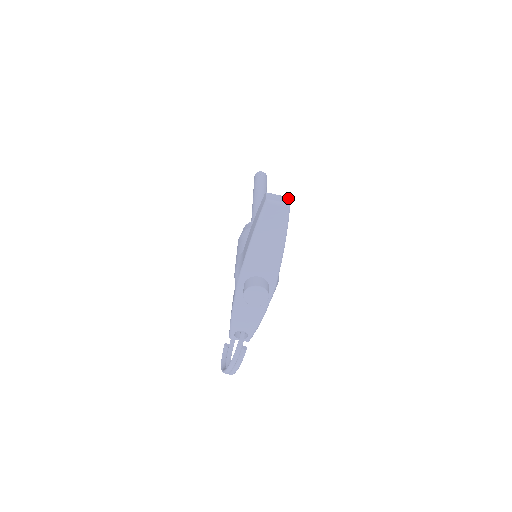
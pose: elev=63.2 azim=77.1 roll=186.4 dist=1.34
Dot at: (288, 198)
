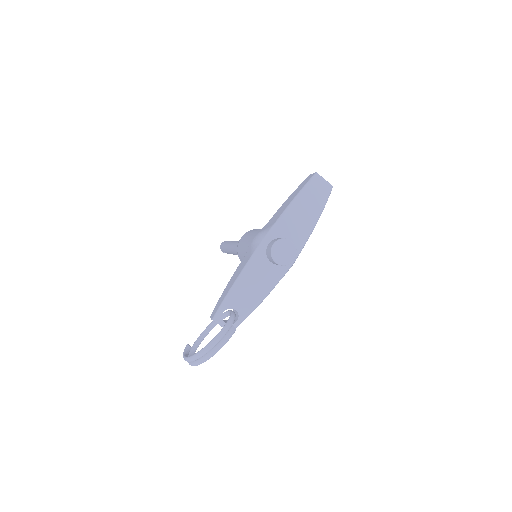
Dot at: occluded
